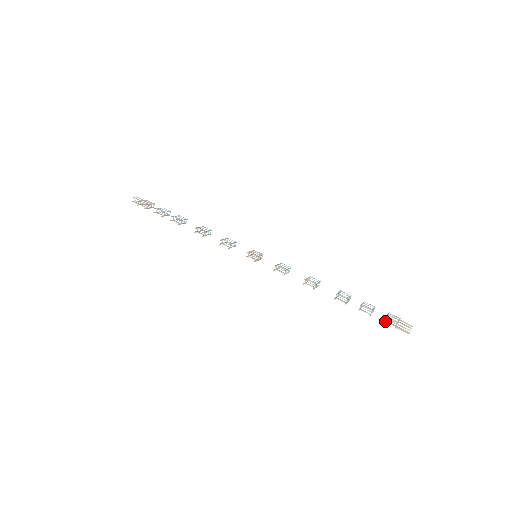
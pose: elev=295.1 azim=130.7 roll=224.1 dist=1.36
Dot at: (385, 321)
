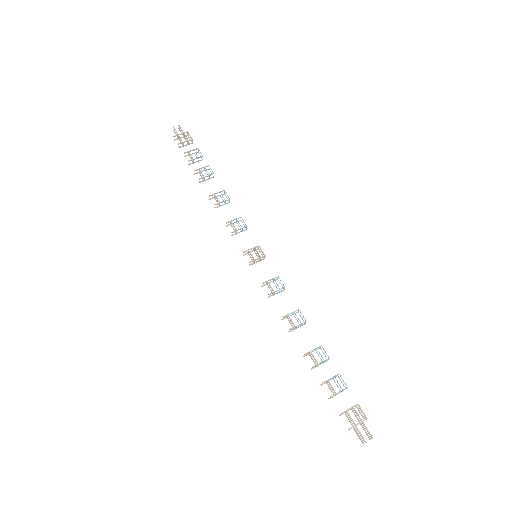
Dot at: (345, 413)
